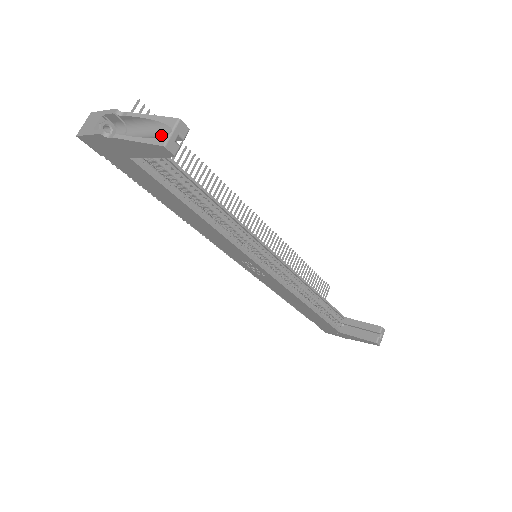
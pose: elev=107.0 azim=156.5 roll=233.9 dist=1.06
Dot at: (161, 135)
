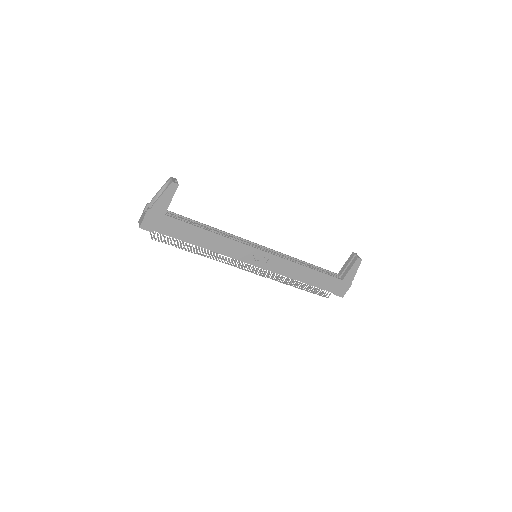
Dot at: (169, 185)
